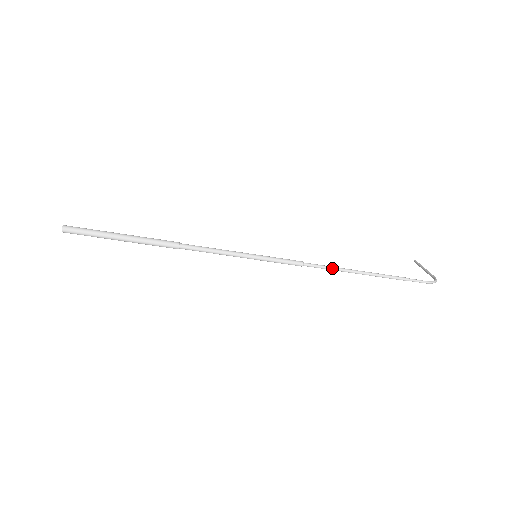
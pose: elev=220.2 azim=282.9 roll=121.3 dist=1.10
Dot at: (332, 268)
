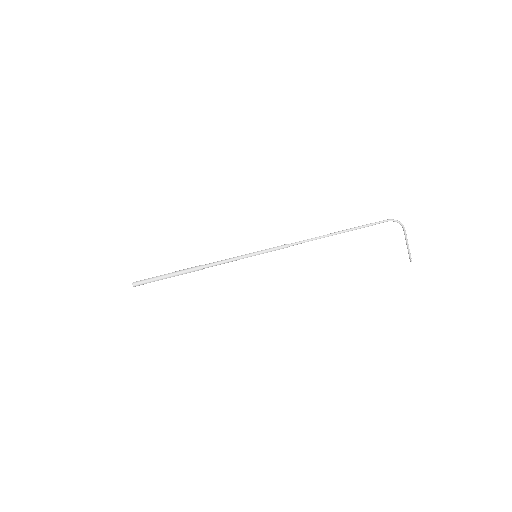
Dot at: (310, 239)
